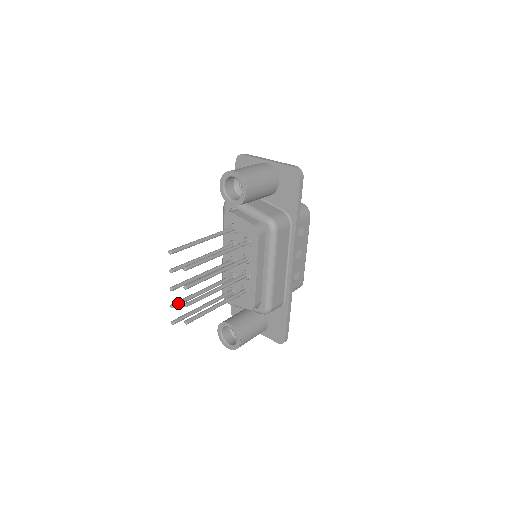
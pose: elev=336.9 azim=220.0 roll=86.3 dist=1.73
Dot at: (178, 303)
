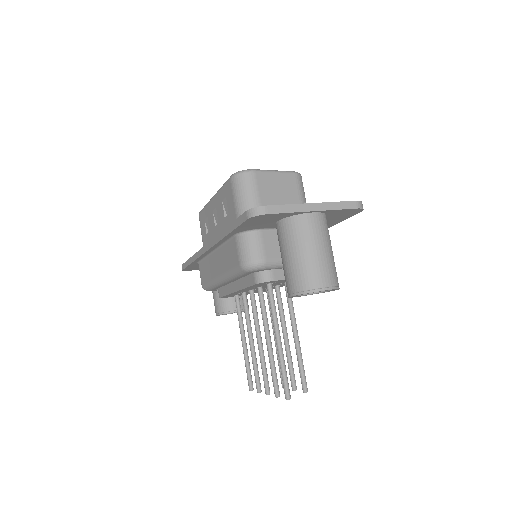
Dot at: (260, 384)
